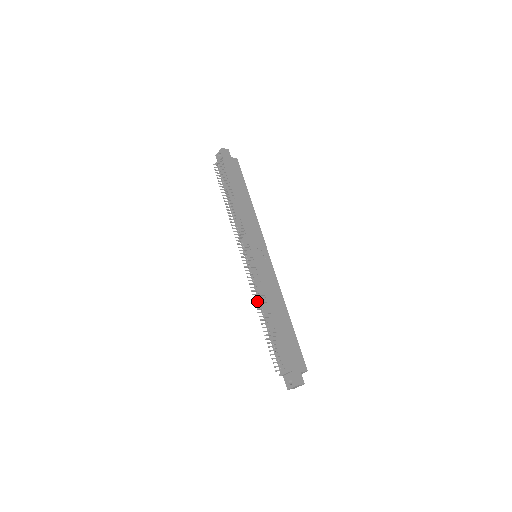
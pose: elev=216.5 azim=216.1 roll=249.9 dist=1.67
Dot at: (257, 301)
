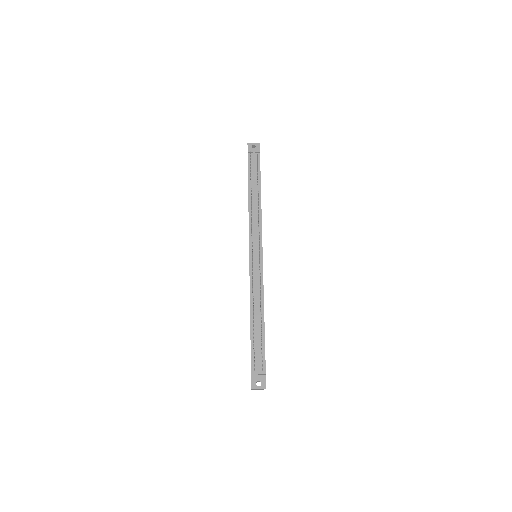
Dot at: (253, 298)
